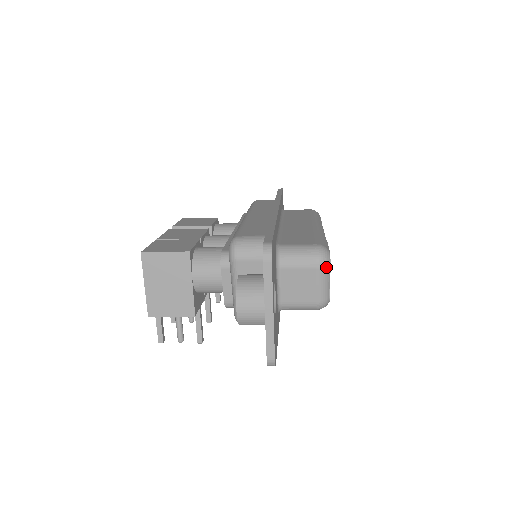
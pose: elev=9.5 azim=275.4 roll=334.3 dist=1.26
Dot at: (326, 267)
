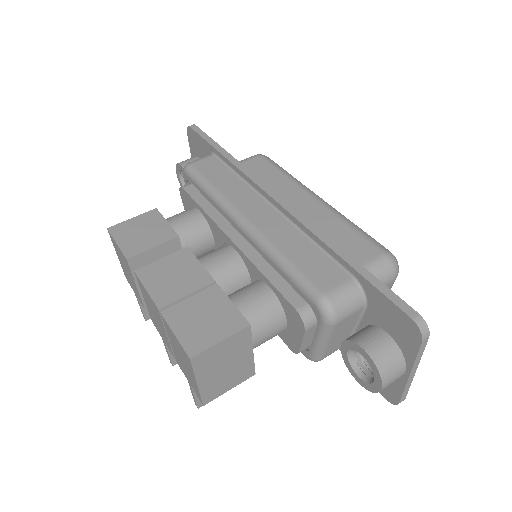
Dot at: occluded
